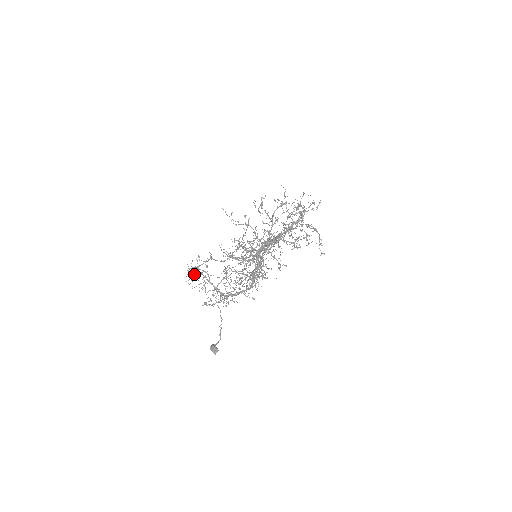
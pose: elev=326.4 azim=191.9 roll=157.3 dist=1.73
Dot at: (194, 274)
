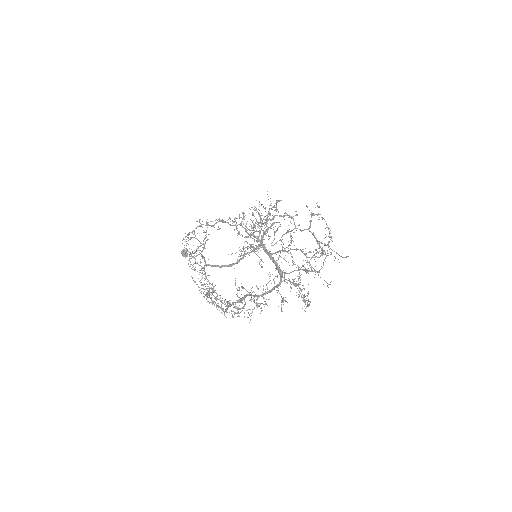
Dot at: (194, 232)
